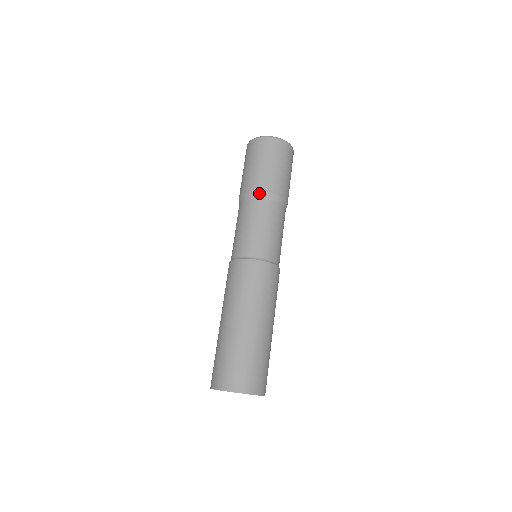
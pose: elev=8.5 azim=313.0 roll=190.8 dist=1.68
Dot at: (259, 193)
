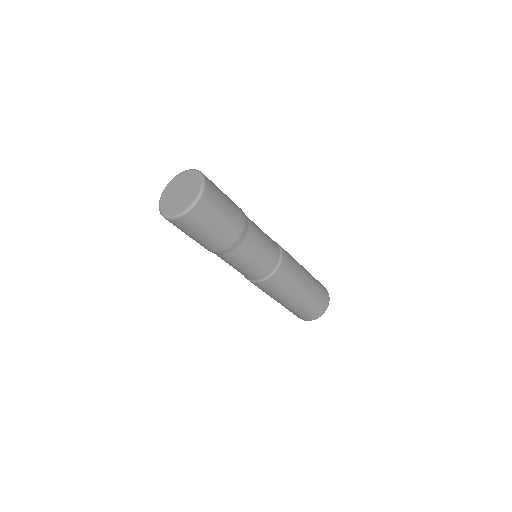
Dot at: occluded
